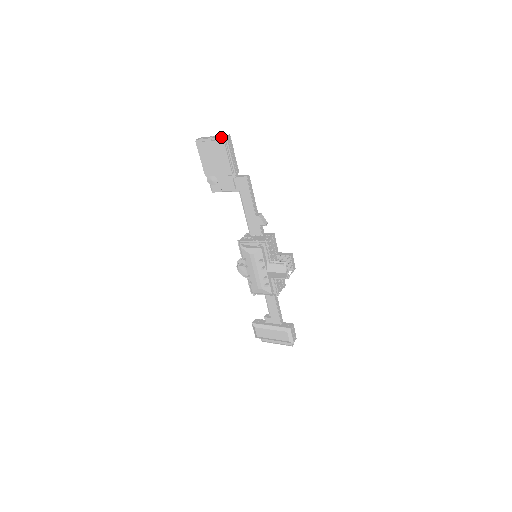
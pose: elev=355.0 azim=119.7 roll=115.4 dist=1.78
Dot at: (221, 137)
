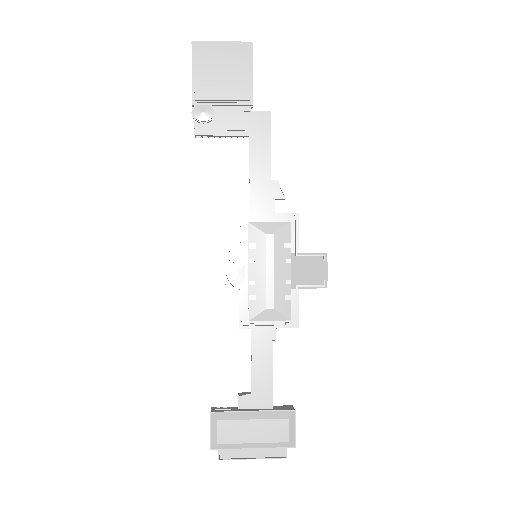
Dot at: occluded
